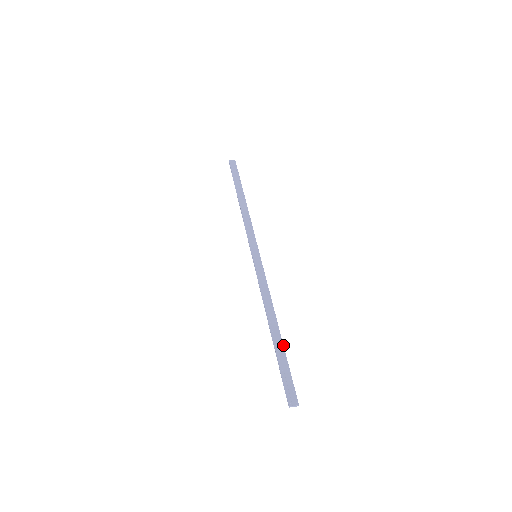
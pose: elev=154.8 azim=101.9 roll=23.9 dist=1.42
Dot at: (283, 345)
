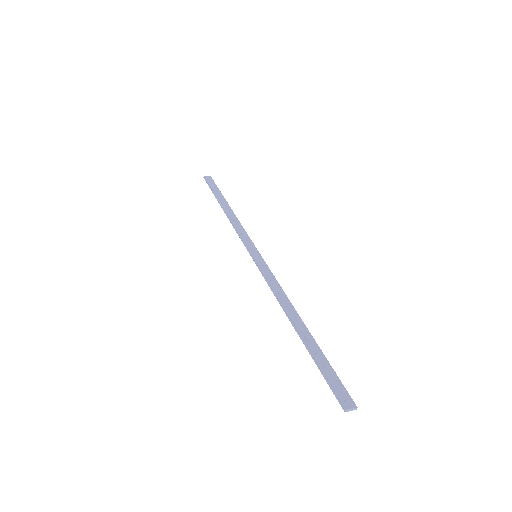
Dot at: (315, 341)
